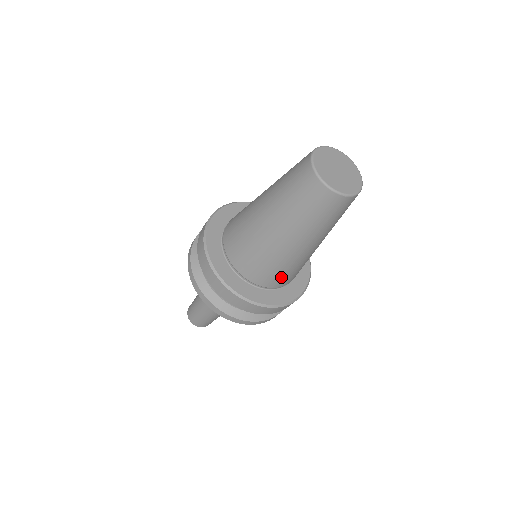
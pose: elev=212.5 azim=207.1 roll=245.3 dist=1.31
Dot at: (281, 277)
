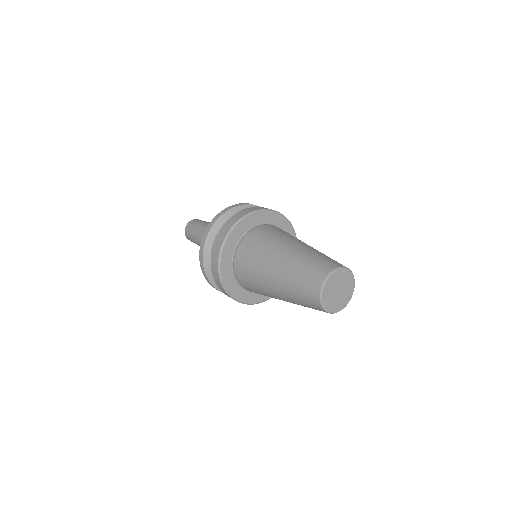
Dot at: (256, 292)
